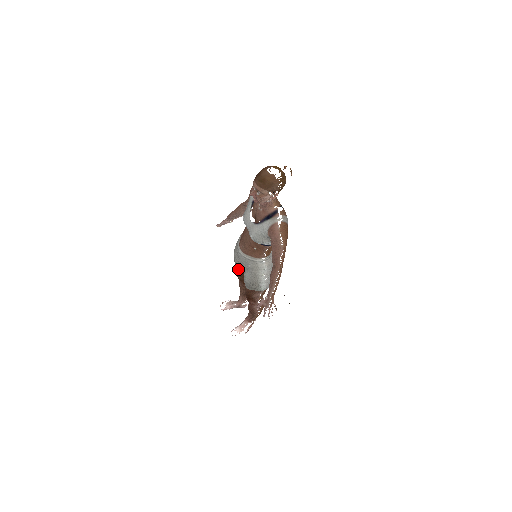
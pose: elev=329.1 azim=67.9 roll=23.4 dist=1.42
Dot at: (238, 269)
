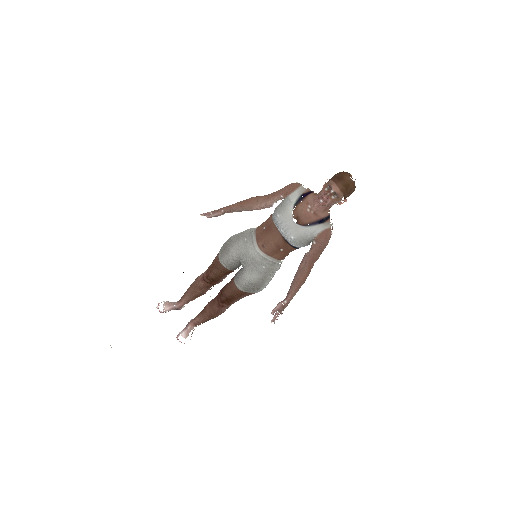
Dot at: (223, 268)
